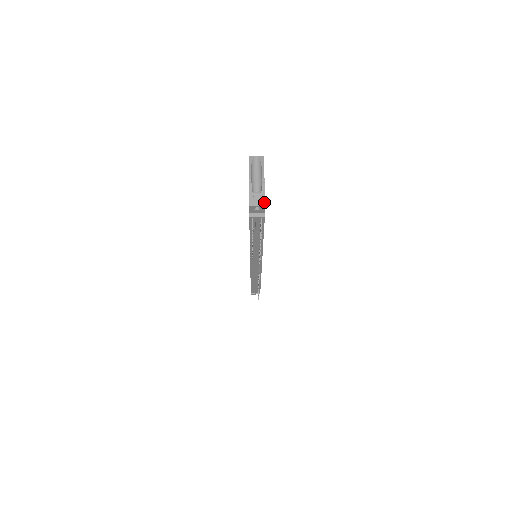
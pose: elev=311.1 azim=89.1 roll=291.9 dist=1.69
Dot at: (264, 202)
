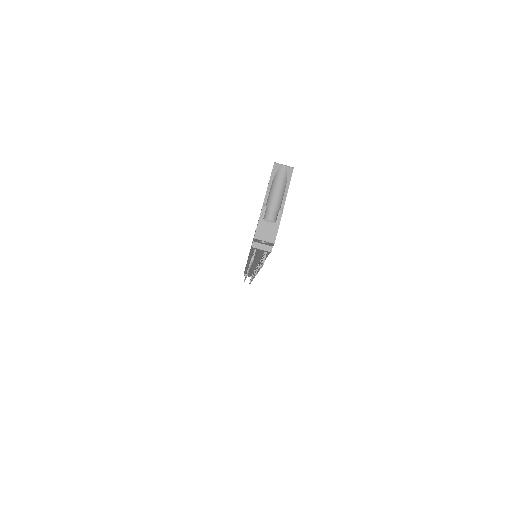
Dot at: (275, 238)
